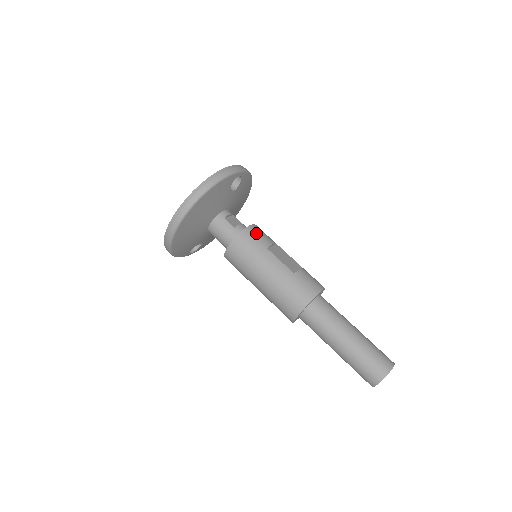
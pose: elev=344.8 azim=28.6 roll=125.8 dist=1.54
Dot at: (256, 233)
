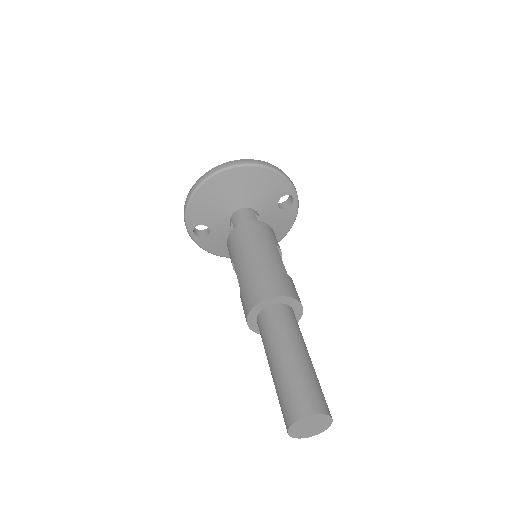
Dot at: occluded
